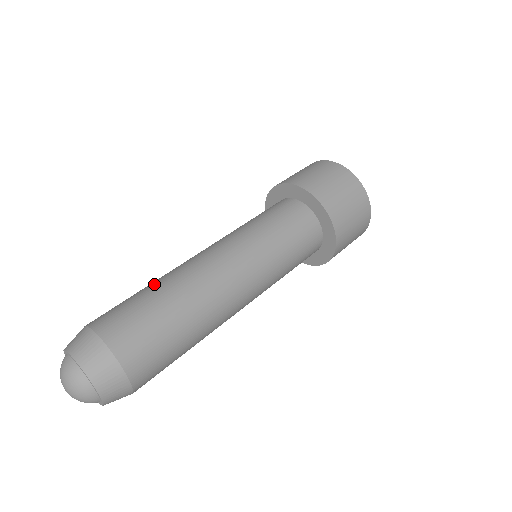
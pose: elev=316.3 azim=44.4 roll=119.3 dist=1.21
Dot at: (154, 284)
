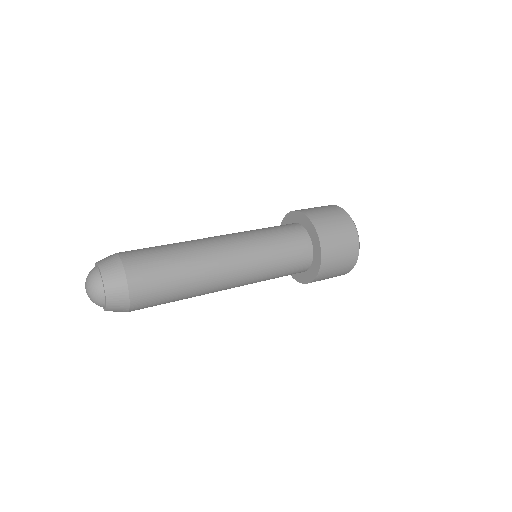
Dot at: occluded
